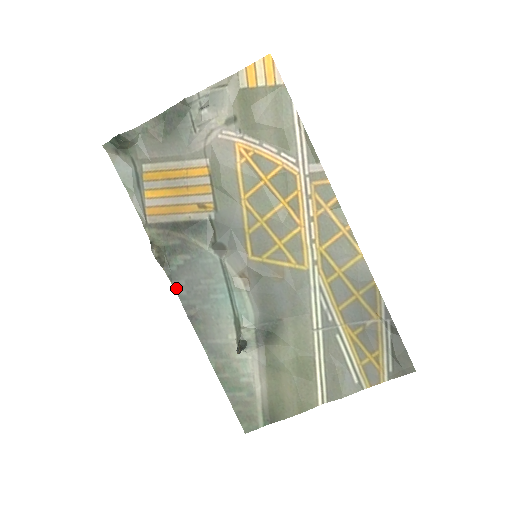
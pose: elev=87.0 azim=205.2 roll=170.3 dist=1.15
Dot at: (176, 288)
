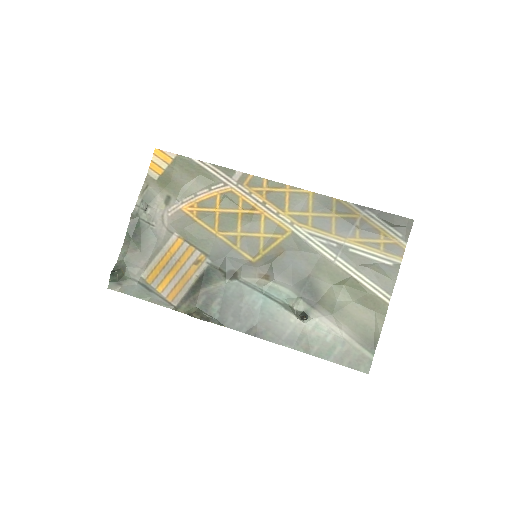
Dot at: (230, 327)
